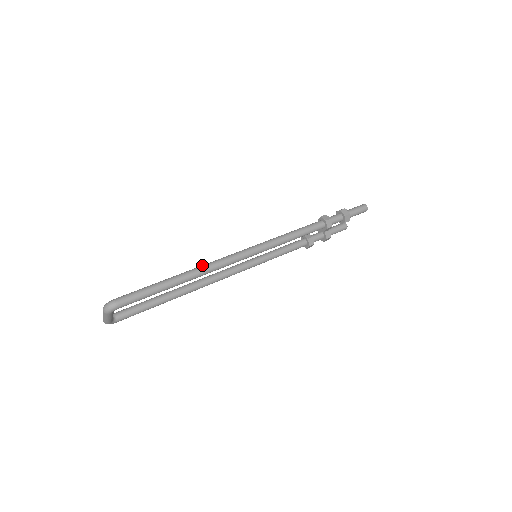
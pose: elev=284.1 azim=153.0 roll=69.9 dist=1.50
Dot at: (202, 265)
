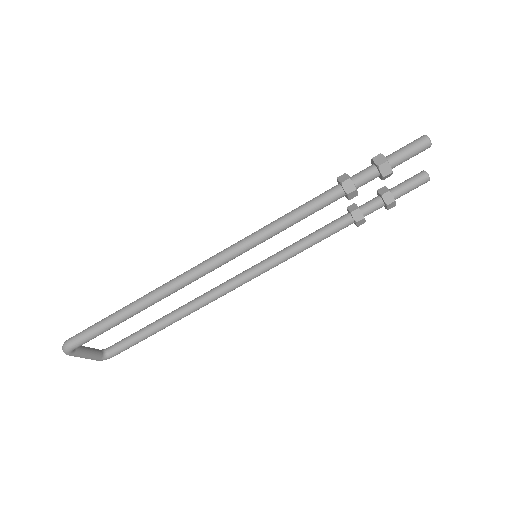
Dot at: (162, 285)
